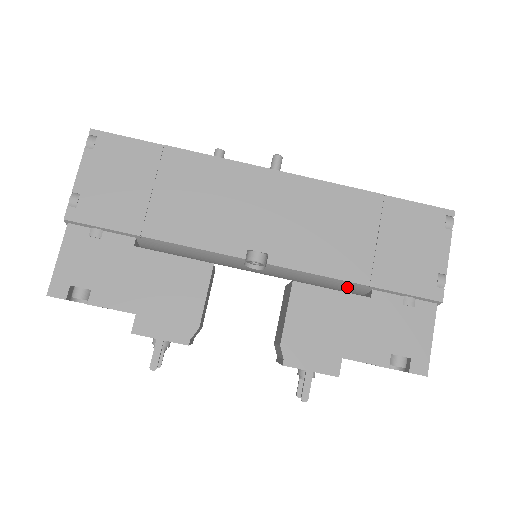
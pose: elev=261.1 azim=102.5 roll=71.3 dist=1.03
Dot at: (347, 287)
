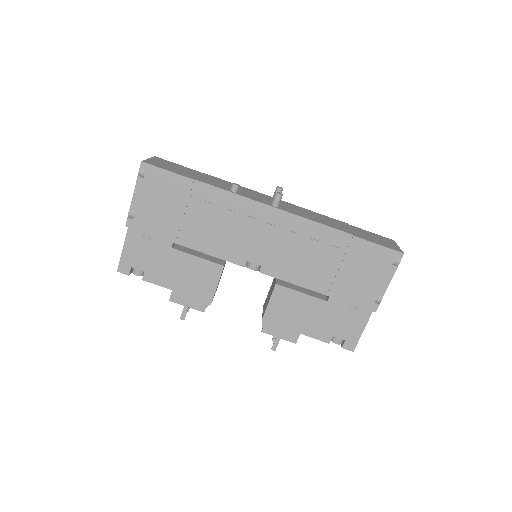
Dot at: occluded
